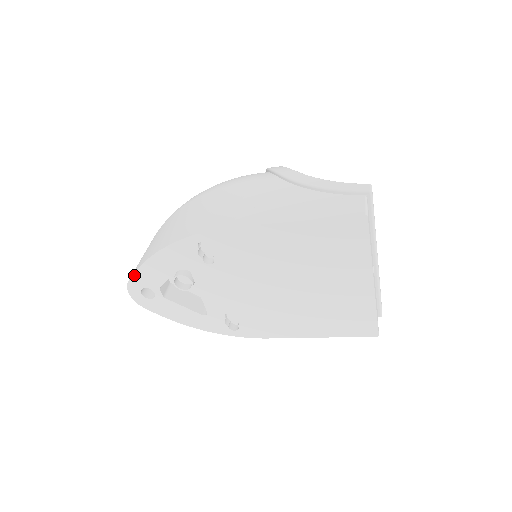
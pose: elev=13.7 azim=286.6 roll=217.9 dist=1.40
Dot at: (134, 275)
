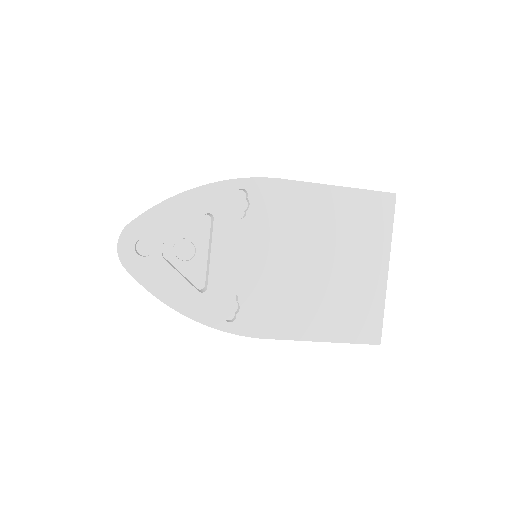
Dot at: (141, 217)
